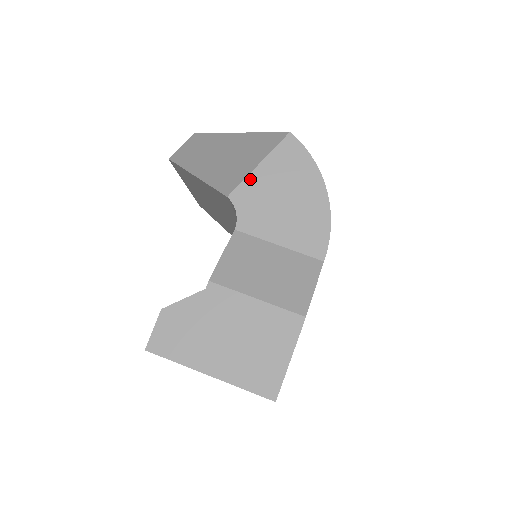
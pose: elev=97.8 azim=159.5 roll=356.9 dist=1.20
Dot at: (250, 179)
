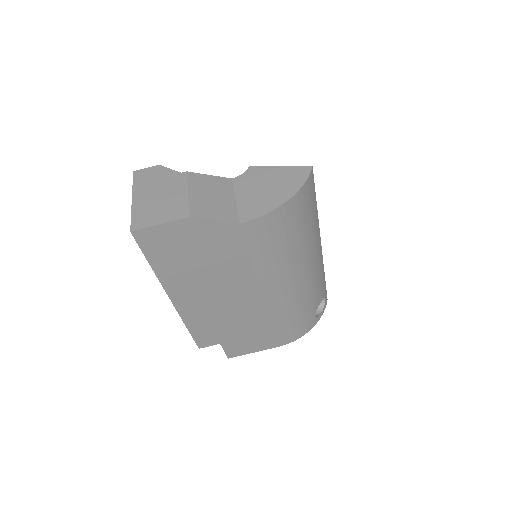
Dot at: (268, 168)
